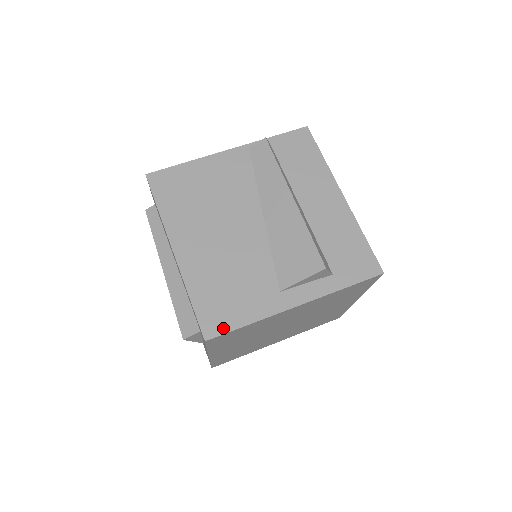
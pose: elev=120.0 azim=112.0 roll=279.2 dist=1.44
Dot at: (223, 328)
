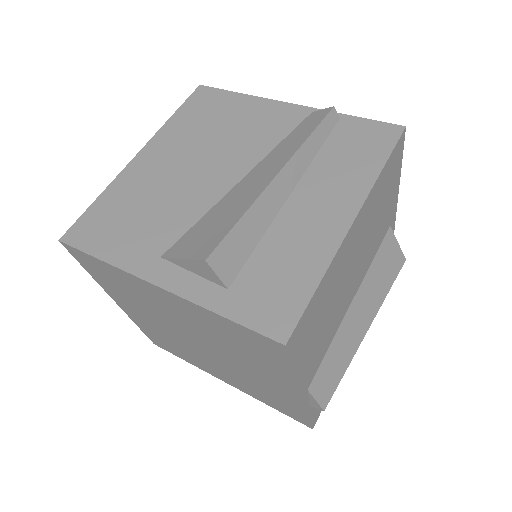
Dot at: (82, 243)
